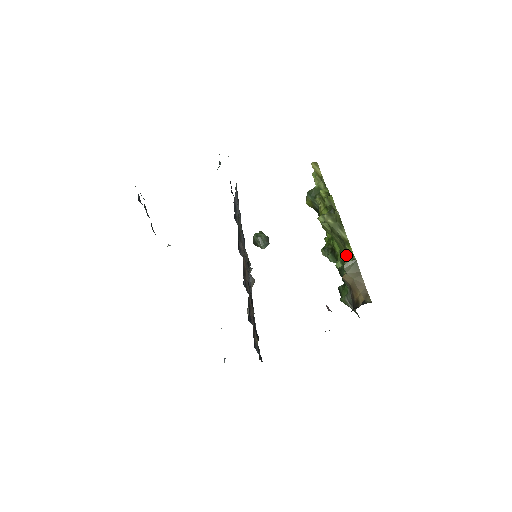
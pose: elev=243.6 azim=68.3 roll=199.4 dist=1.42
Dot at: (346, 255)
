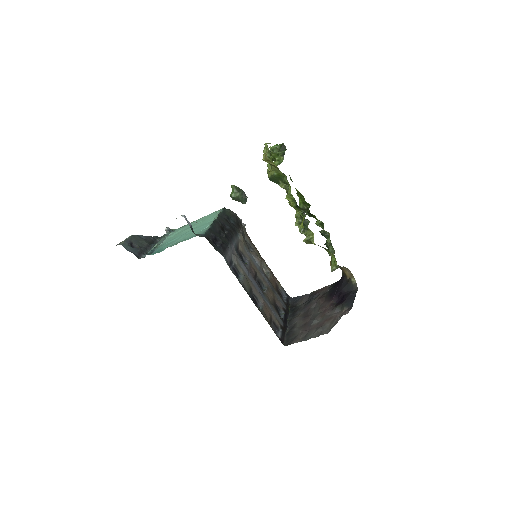
Dot at: (327, 243)
